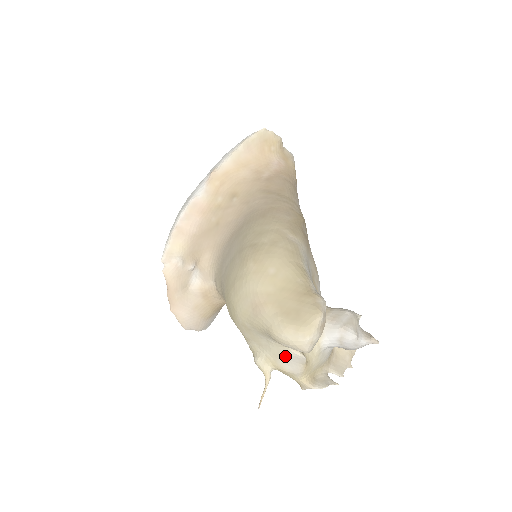
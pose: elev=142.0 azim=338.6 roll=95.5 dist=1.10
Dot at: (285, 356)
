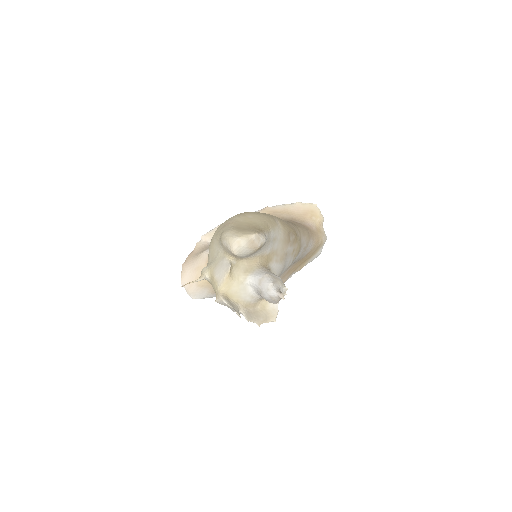
Dot at: (221, 264)
